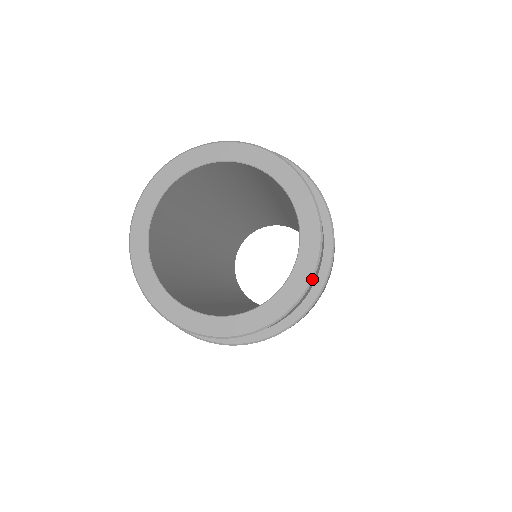
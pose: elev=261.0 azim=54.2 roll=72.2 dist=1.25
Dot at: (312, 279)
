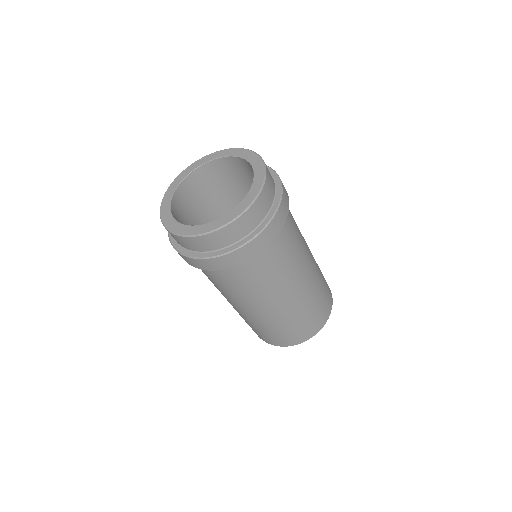
Dot at: (250, 205)
